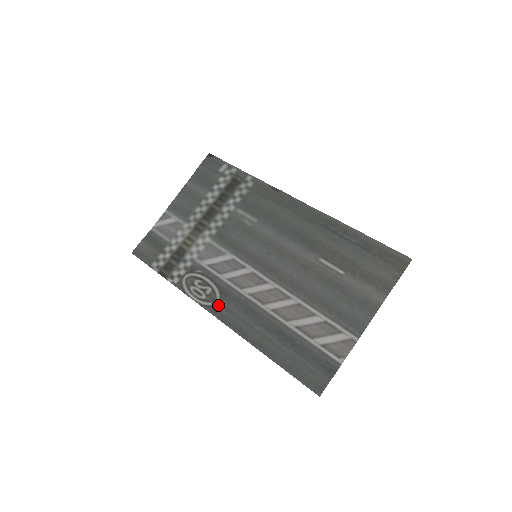
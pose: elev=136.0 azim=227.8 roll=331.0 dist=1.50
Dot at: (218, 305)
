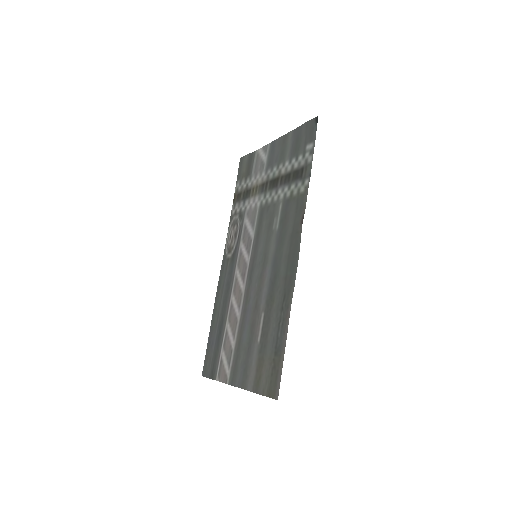
Dot at: (227, 259)
